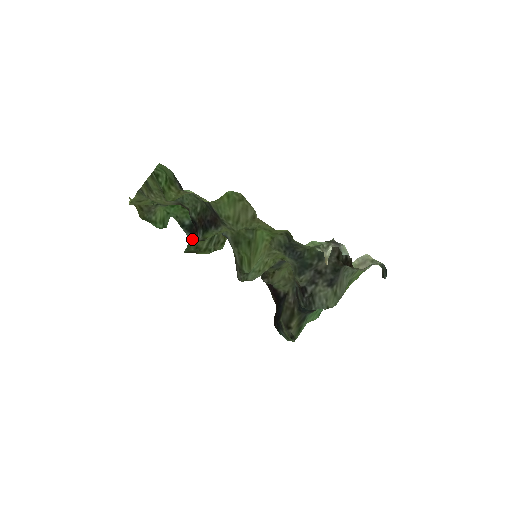
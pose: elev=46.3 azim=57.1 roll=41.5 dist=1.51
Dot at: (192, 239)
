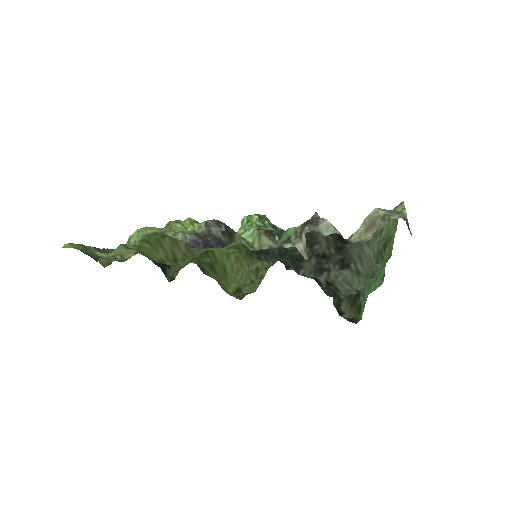
Dot at: occluded
